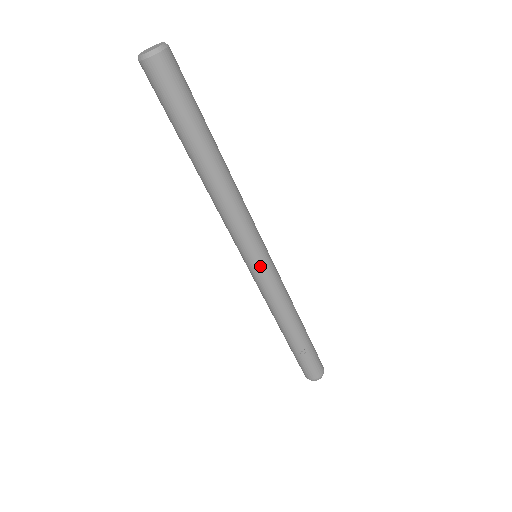
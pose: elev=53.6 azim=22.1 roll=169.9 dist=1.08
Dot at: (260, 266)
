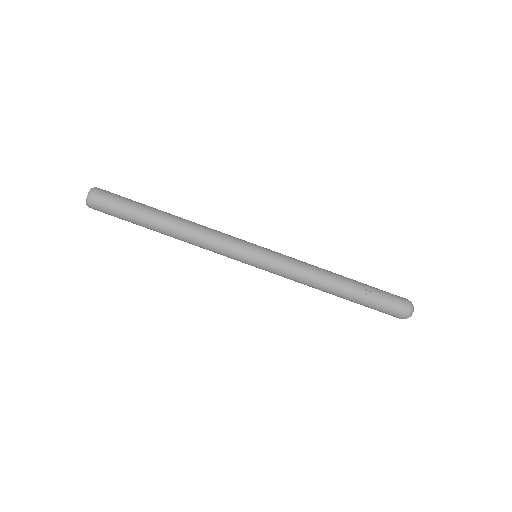
Dot at: (261, 254)
